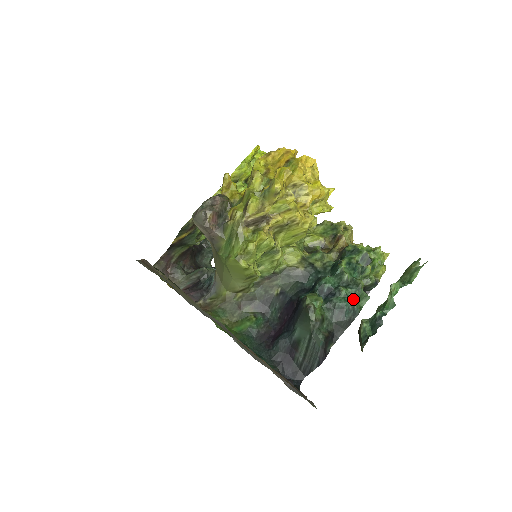
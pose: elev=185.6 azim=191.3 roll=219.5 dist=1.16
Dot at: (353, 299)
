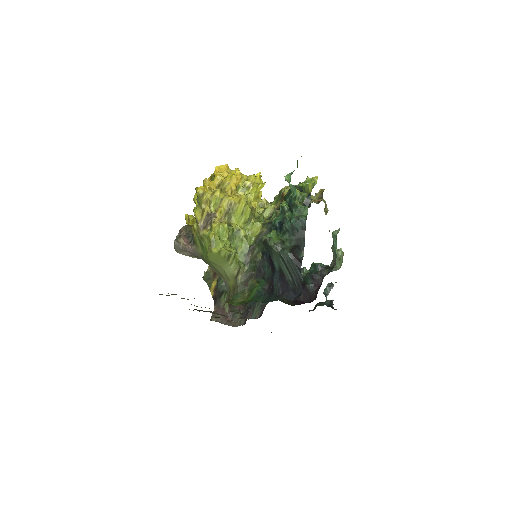
Dot at: (296, 215)
